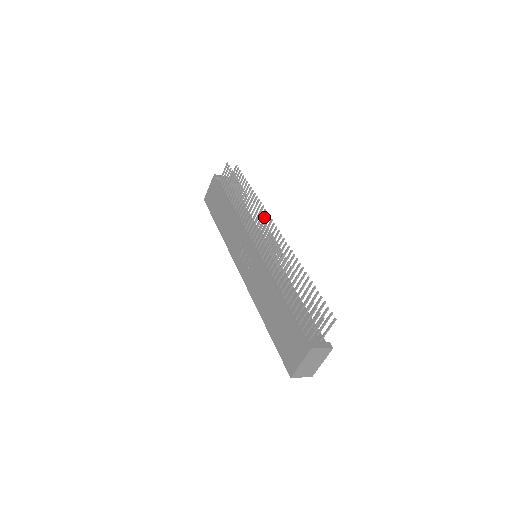
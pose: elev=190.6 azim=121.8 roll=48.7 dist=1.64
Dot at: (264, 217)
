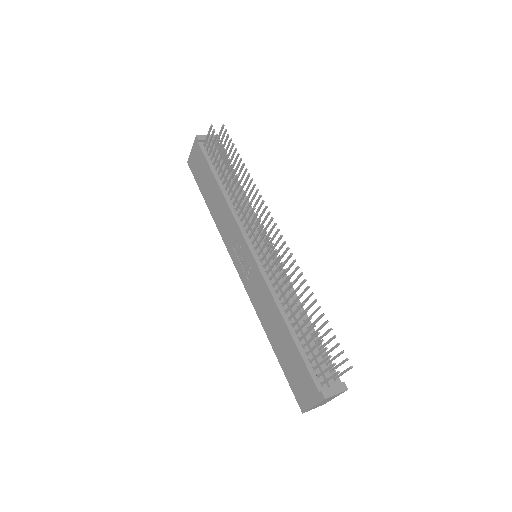
Dot at: (263, 211)
